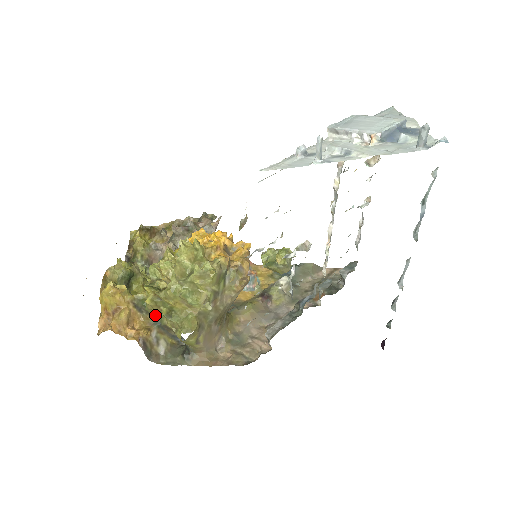
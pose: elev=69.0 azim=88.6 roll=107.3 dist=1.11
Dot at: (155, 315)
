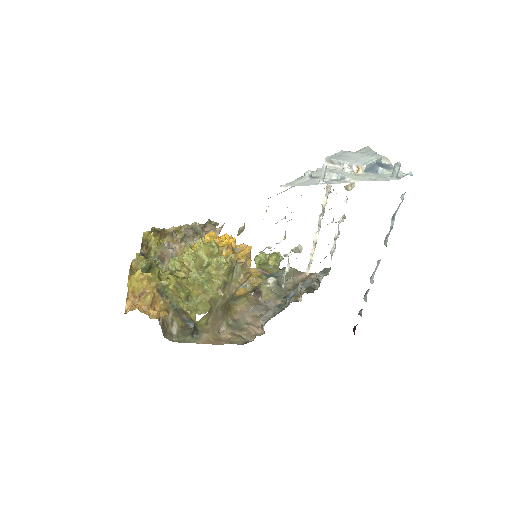
Dot at: (172, 300)
